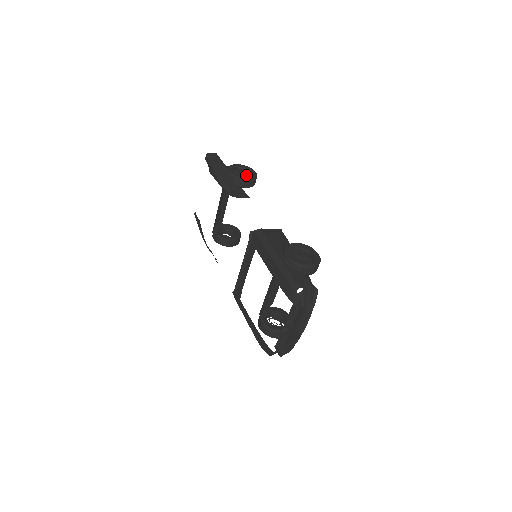
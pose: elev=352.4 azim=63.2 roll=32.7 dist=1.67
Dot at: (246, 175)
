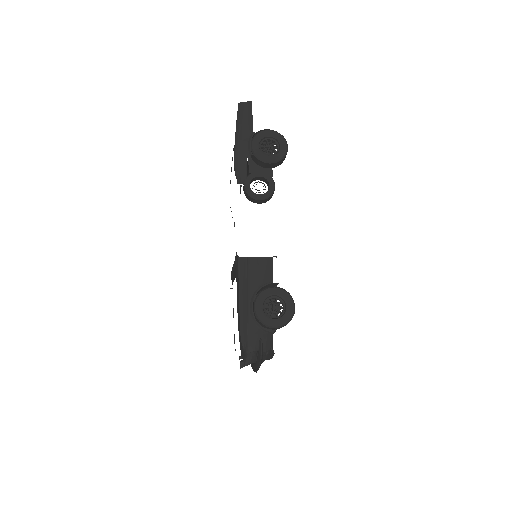
Dot at: (273, 151)
